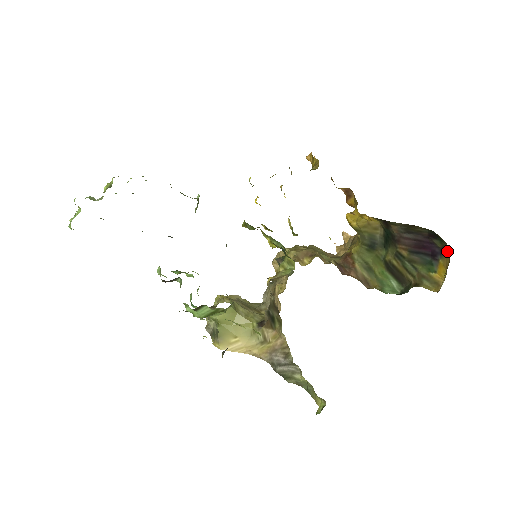
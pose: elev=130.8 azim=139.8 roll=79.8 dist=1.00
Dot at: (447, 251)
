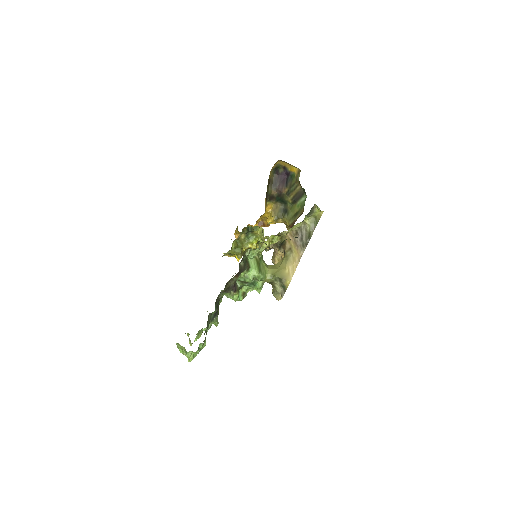
Dot at: (283, 164)
